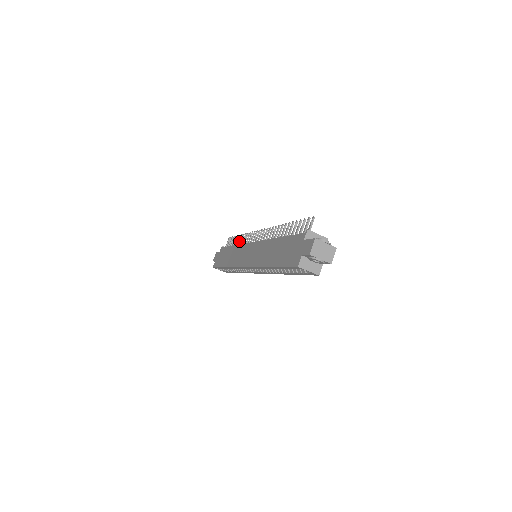
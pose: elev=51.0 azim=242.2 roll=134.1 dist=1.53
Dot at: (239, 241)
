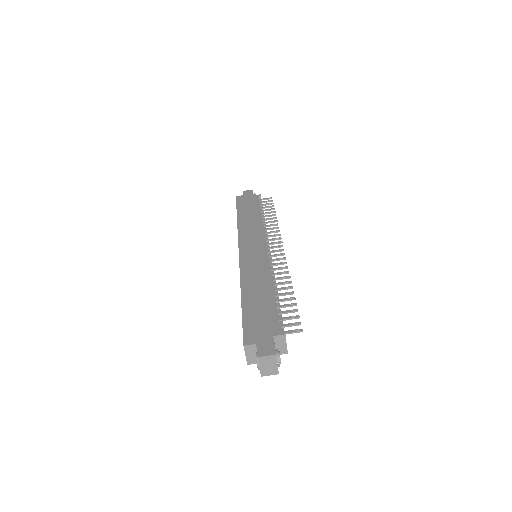
Dot at: (269, 219)
